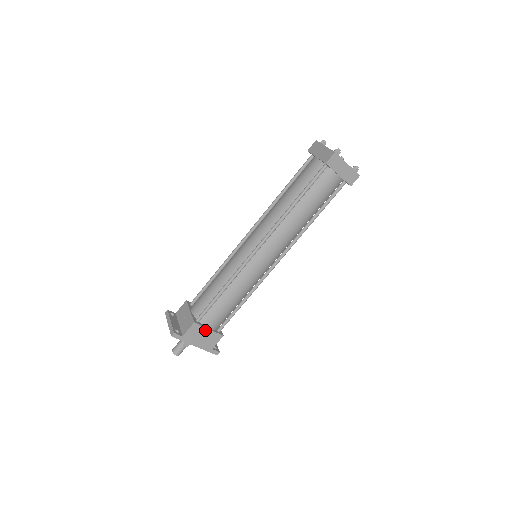
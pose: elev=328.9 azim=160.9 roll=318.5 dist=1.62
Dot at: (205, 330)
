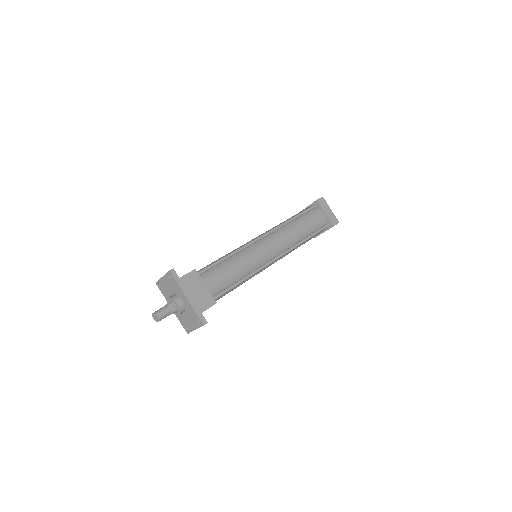
Dot at: (202, 285)
